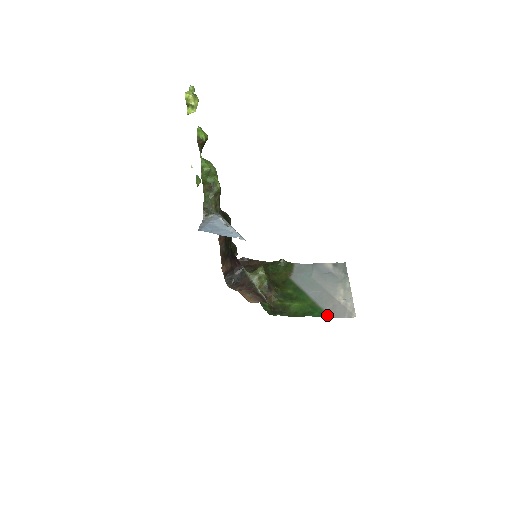
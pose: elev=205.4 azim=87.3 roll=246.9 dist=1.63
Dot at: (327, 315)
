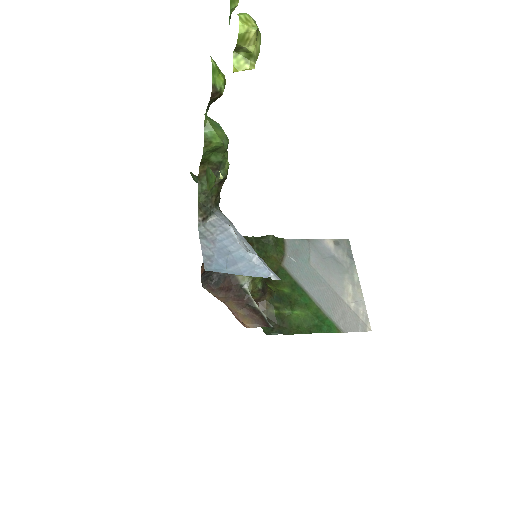
Dot at: (338, 329)
